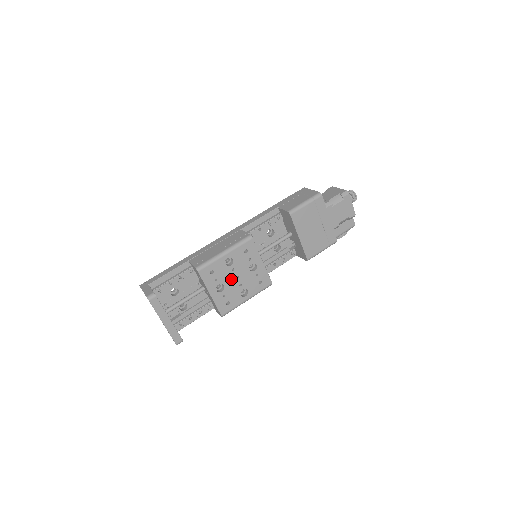
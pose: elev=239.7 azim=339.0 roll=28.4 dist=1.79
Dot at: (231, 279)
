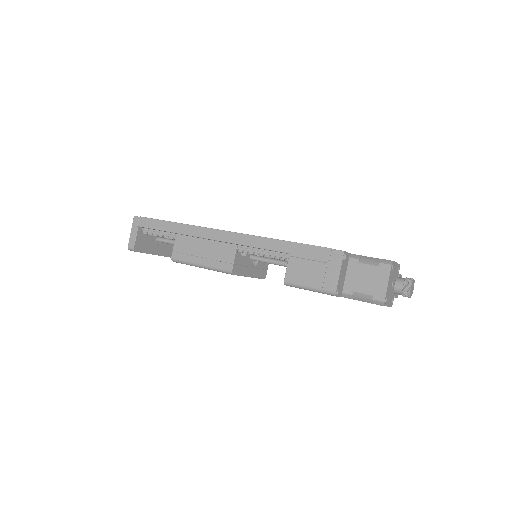
Dot at: occluded
